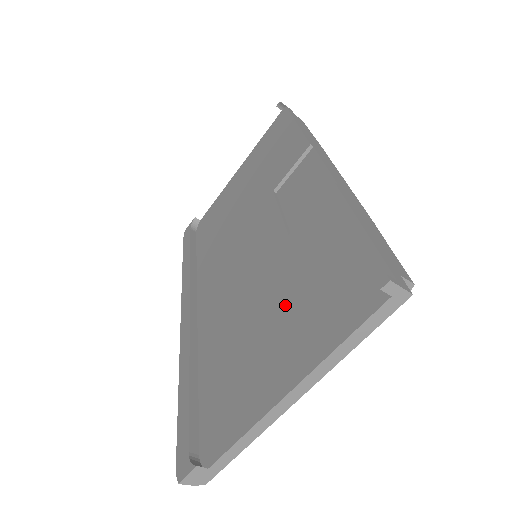
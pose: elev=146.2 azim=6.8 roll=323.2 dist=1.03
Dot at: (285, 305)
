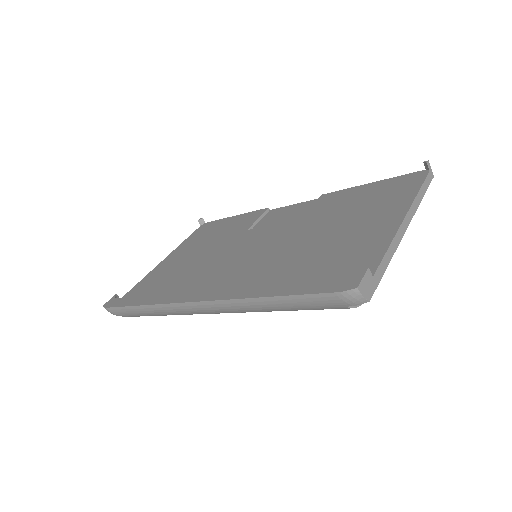
Dot at: (345, 219)
